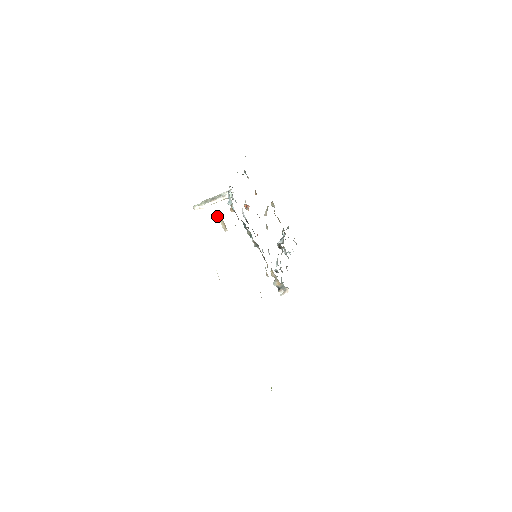
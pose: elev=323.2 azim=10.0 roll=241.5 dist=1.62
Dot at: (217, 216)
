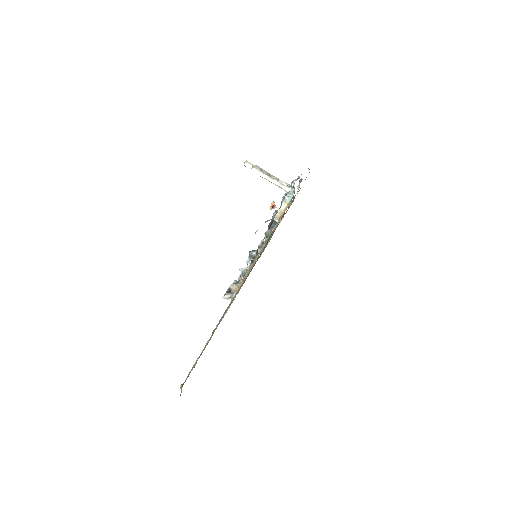
Dot at: (284, 202)
